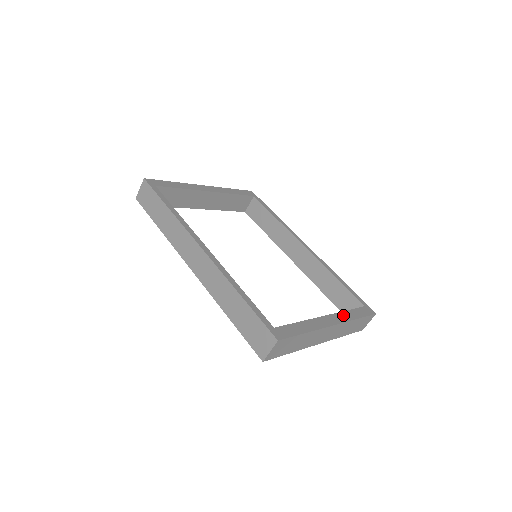
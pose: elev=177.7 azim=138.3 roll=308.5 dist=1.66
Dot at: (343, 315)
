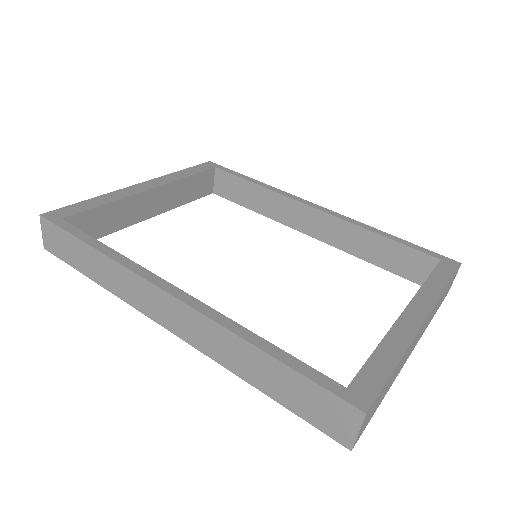
Dot at: (425, 293)
